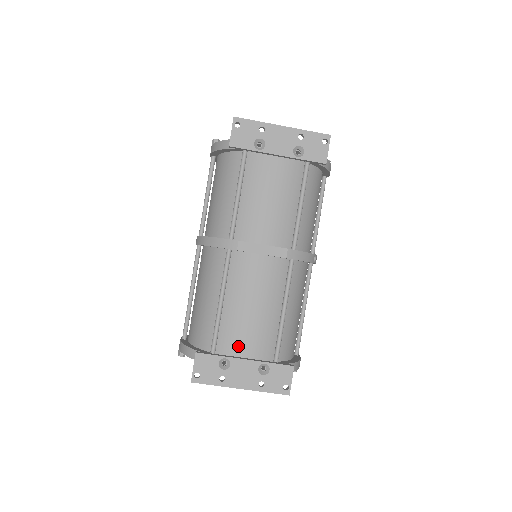
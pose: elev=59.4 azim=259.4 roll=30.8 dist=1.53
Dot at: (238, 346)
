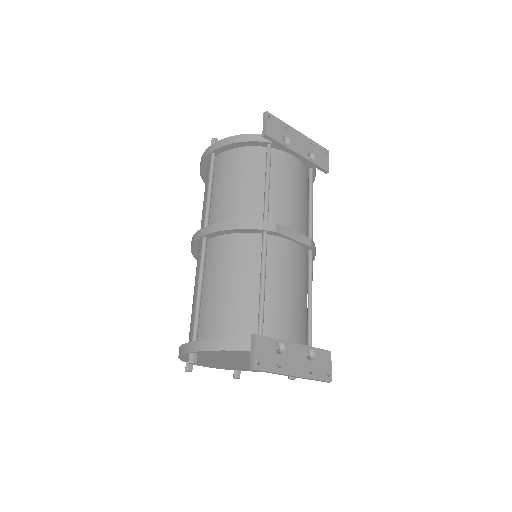
Dot at: (283, 332)
